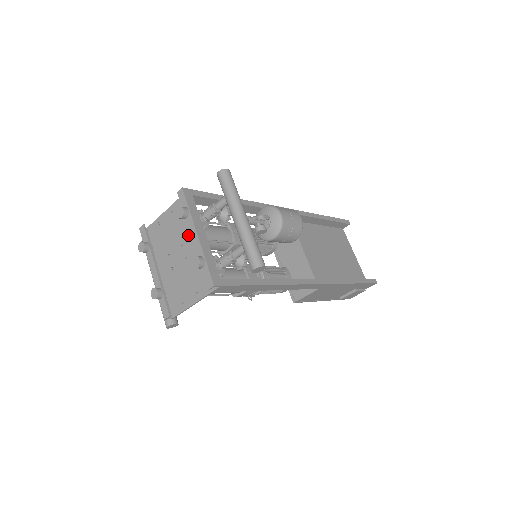
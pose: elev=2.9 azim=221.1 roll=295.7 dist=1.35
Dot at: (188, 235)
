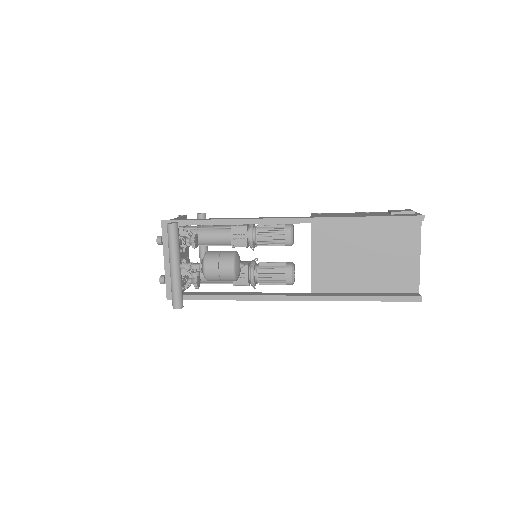
Dot at: occluded
